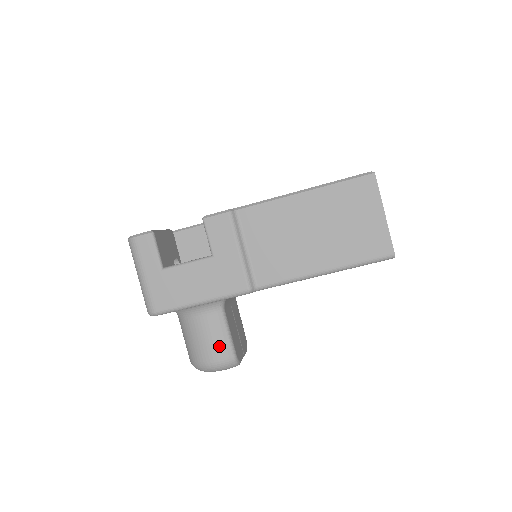
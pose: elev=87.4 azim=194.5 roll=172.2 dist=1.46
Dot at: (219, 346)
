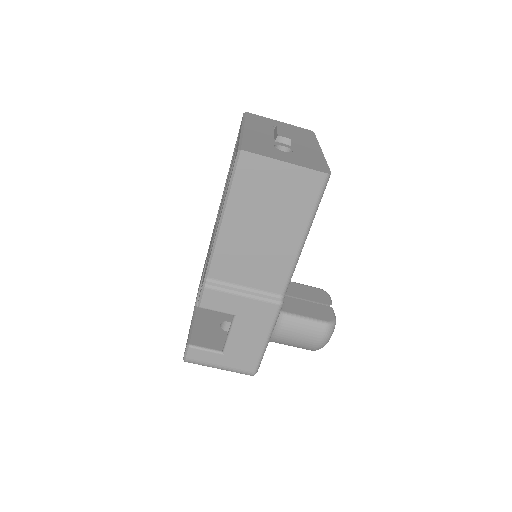
Dot at: (311, 332)
